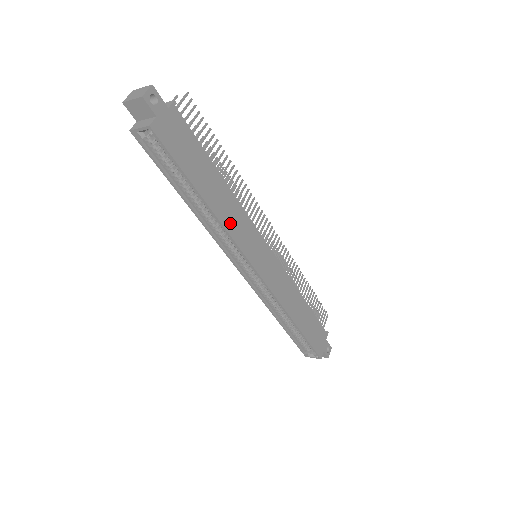
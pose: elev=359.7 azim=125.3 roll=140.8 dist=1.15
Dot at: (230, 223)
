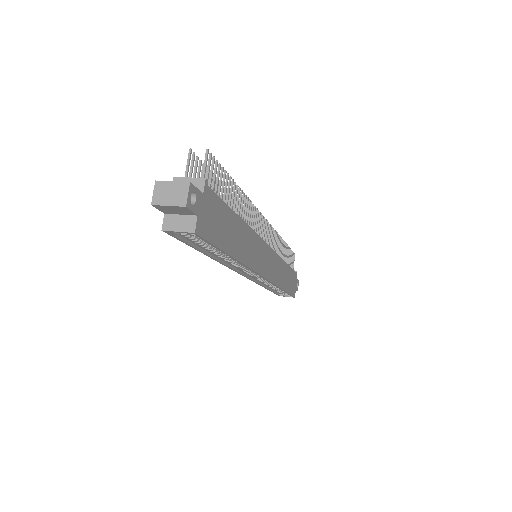
Dot at: (248, 256)
